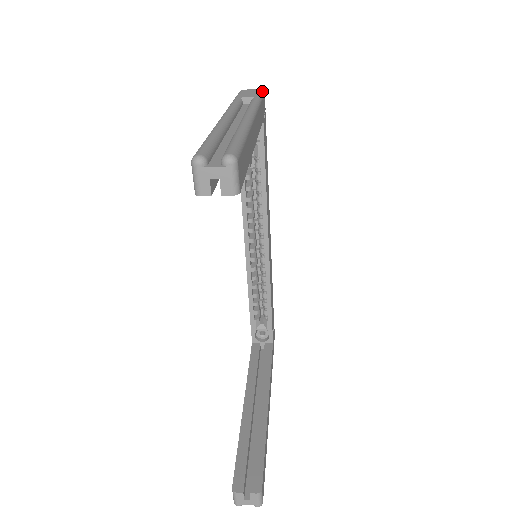
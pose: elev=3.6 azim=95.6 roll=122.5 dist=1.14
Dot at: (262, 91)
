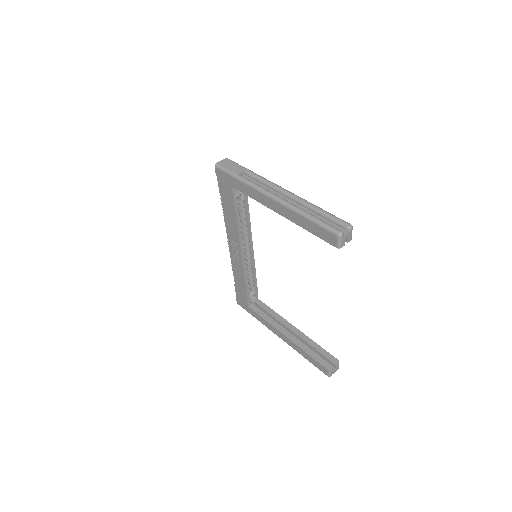
Dot at: (231, 160)
